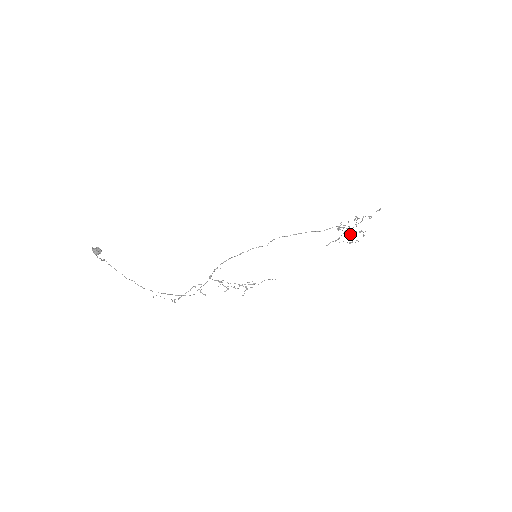
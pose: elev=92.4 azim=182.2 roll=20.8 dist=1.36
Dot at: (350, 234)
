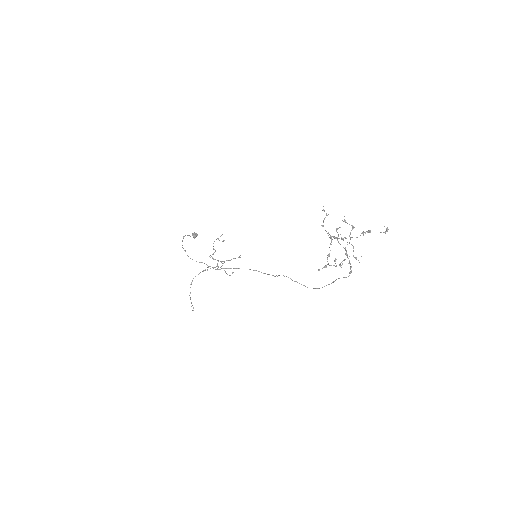
Dot at: (334, 237)
